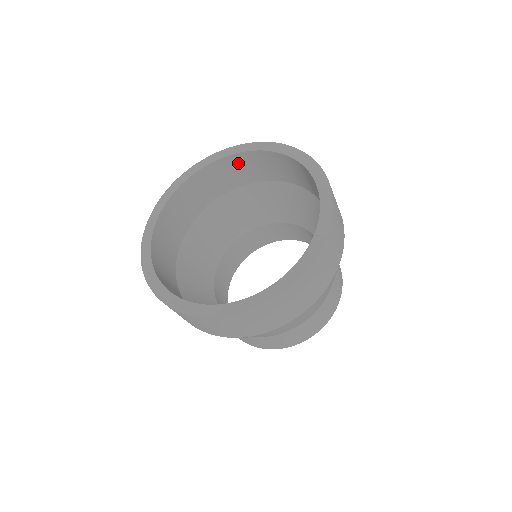
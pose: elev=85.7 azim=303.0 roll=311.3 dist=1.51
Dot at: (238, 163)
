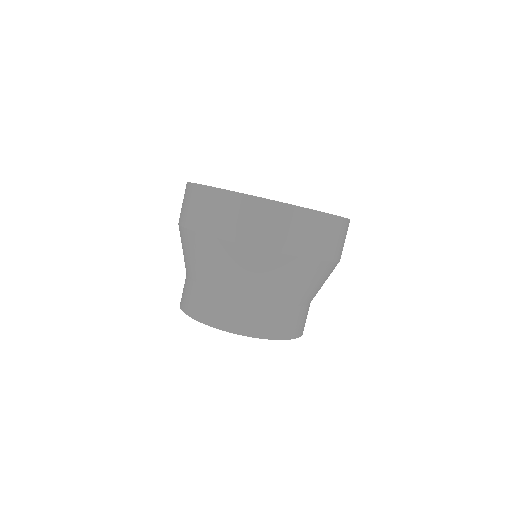
Dot at: occluded
